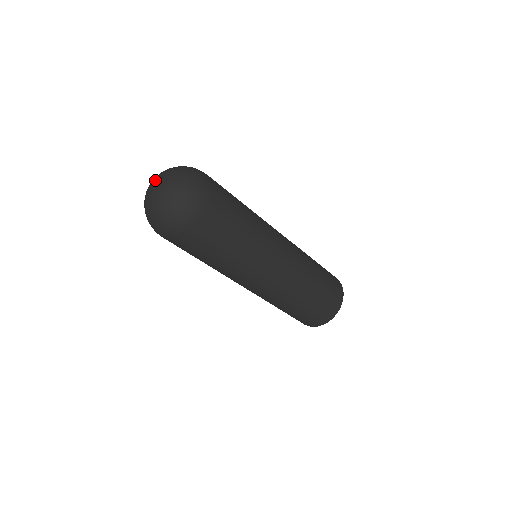
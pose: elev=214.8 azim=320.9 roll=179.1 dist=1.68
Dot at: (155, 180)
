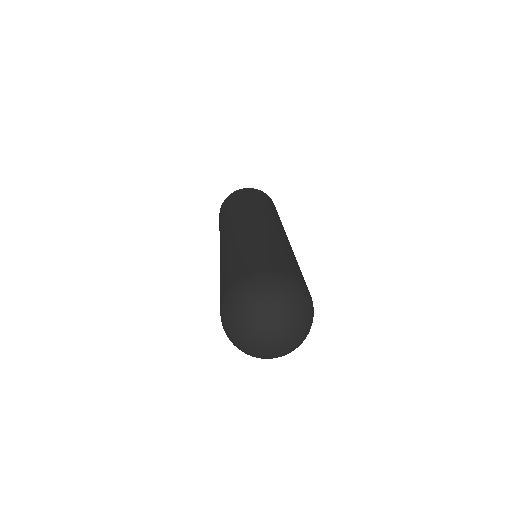
Dot at: (277, 333)
